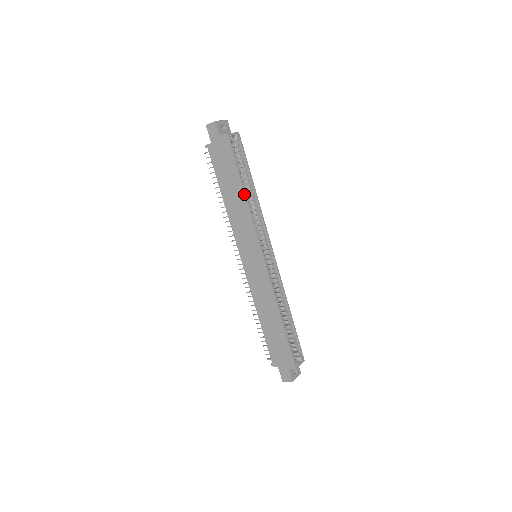
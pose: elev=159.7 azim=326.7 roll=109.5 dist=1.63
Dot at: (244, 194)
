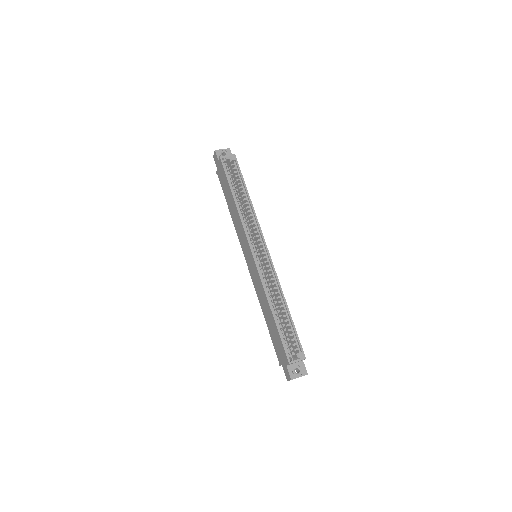
Dot at: (234, 201)
